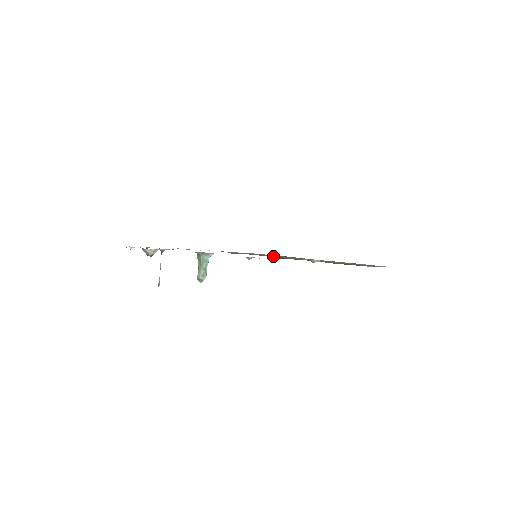
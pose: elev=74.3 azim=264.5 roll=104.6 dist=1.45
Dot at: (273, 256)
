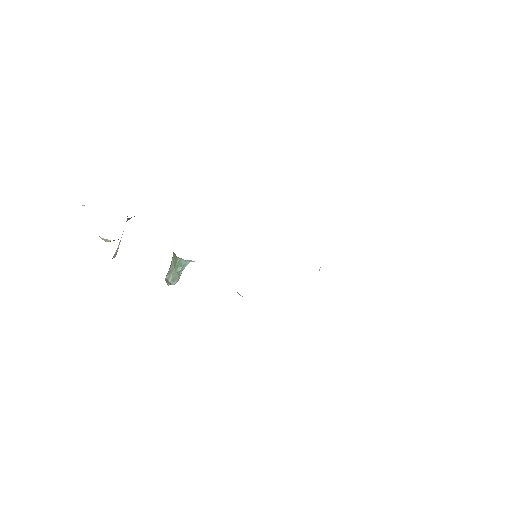
Dot at: occluded
